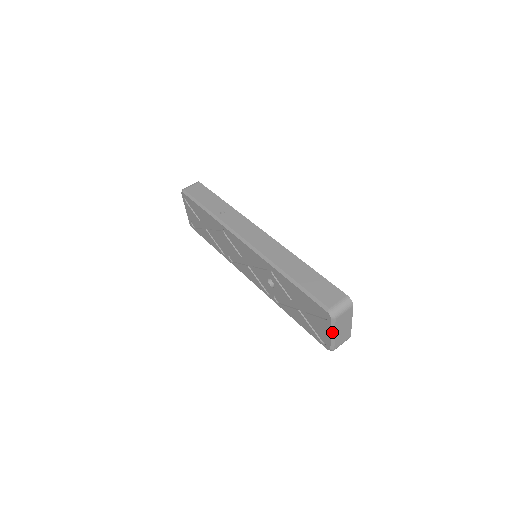
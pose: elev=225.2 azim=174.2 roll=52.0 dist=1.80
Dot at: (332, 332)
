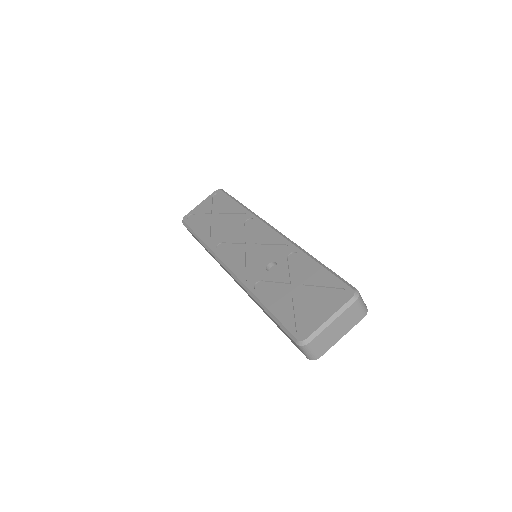
Dot at: (334, 315)
